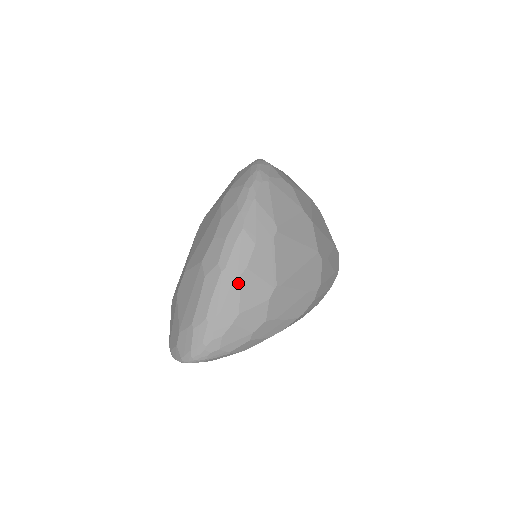
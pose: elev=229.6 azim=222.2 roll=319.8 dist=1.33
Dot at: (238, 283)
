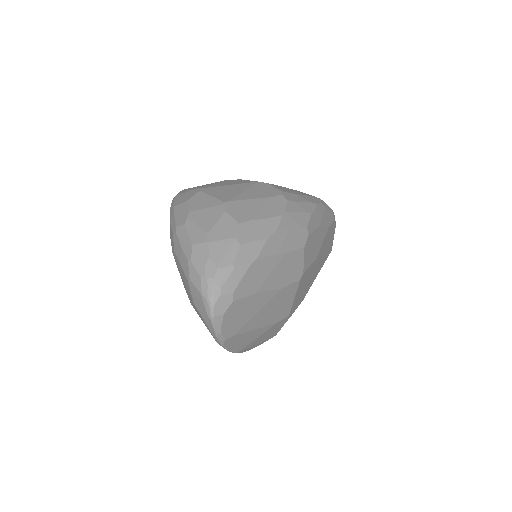
Dot at: (190, 222)
